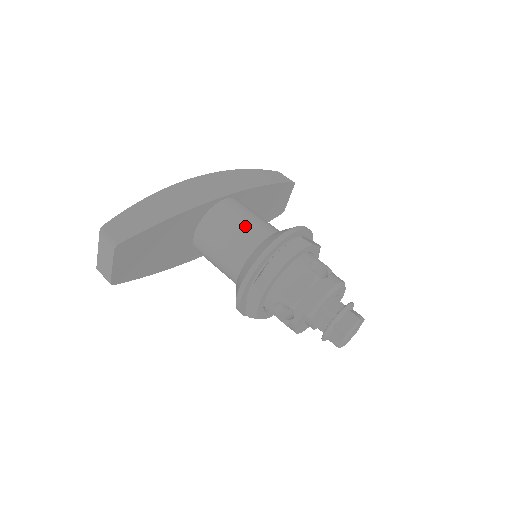
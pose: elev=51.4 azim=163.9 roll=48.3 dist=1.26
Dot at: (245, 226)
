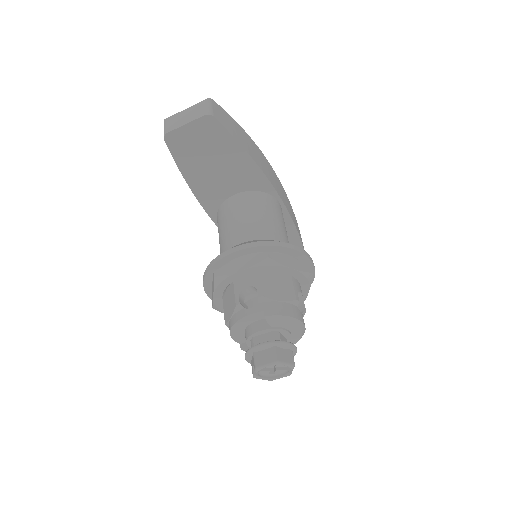
Dot at: (279, 225)
